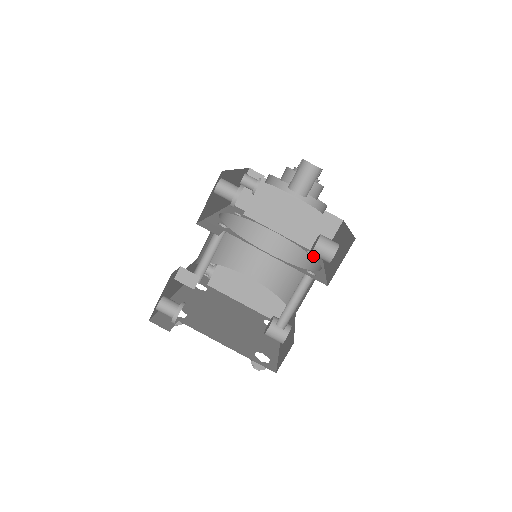
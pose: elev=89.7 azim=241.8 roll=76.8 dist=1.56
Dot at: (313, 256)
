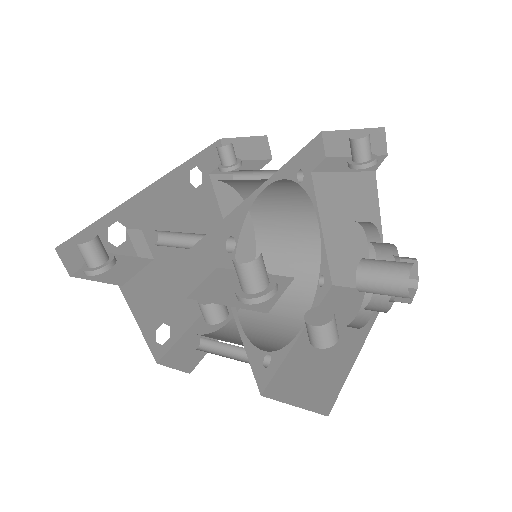
Dot at: (318, 291)
